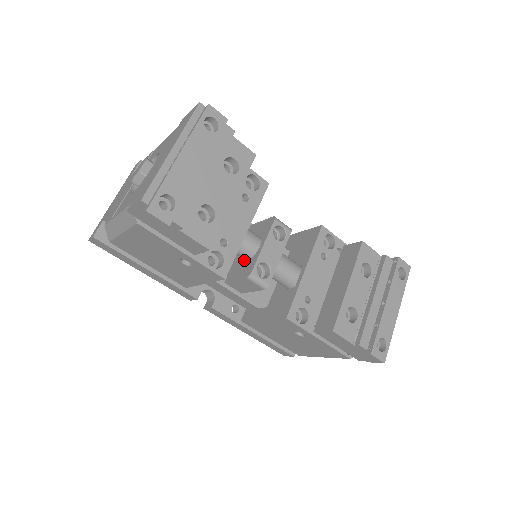
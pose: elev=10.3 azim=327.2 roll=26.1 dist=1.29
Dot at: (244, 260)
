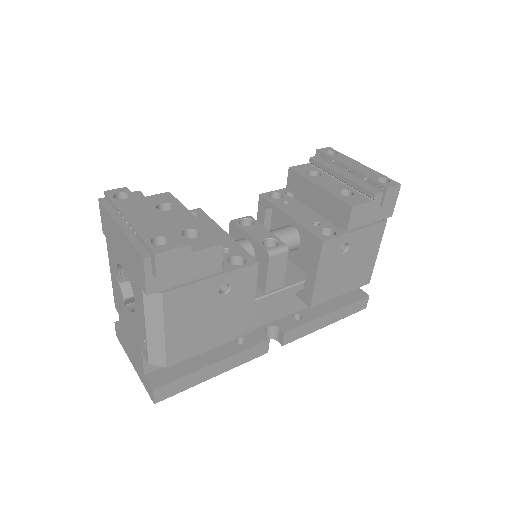
Dot at: occluded
